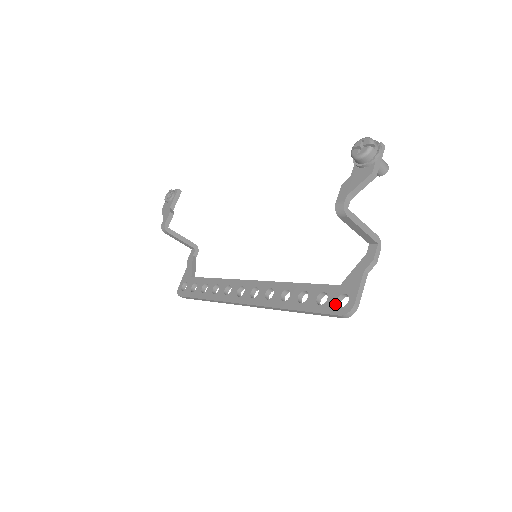
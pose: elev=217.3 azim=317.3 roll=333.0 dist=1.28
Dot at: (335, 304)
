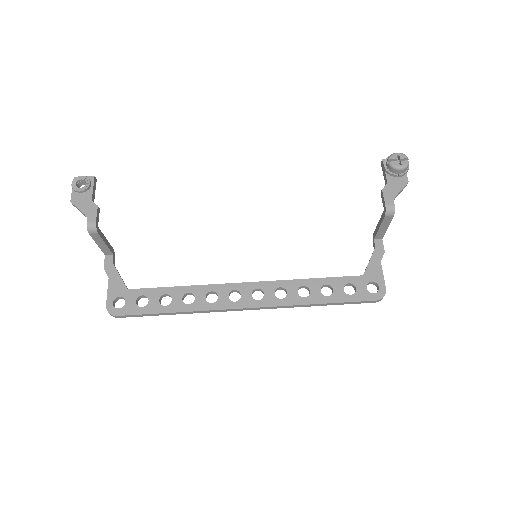
Dot at: (367, 292)
